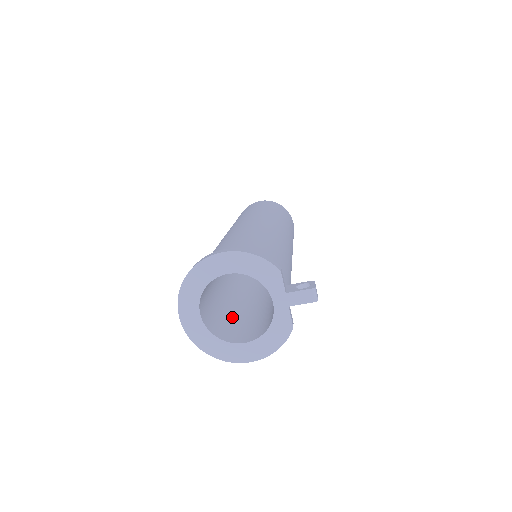
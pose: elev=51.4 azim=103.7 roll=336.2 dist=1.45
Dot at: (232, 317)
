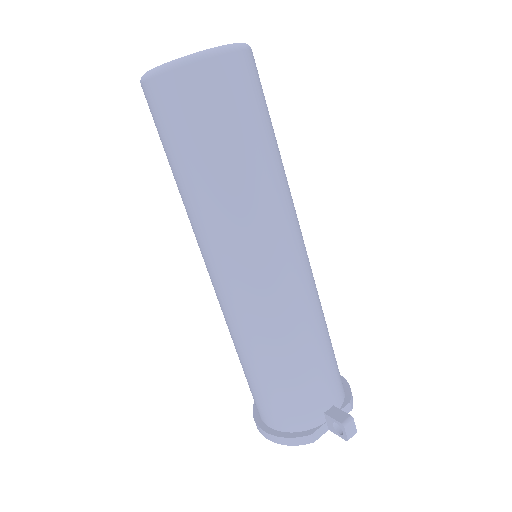
Dot at: occluded
